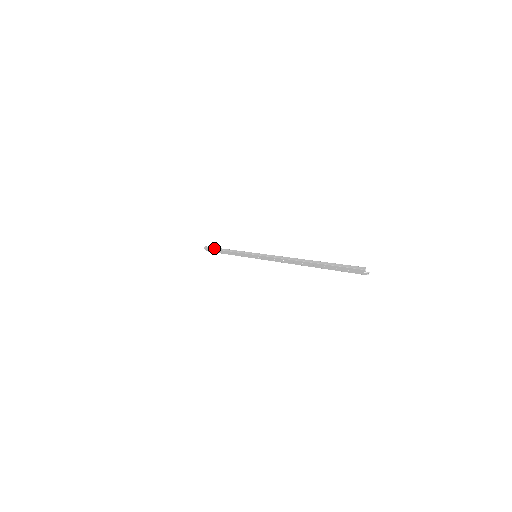
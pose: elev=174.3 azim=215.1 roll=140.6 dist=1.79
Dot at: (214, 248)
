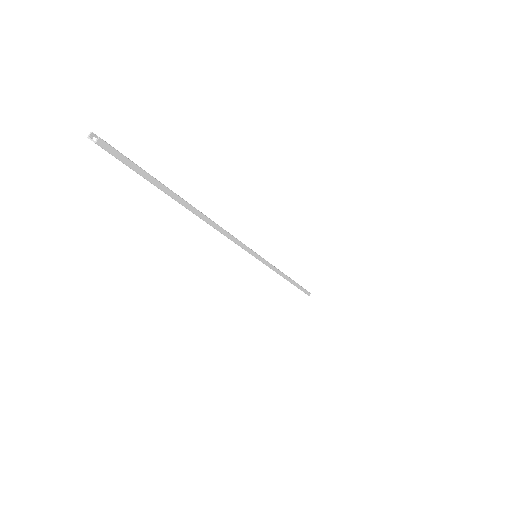
Dot at: occluded
